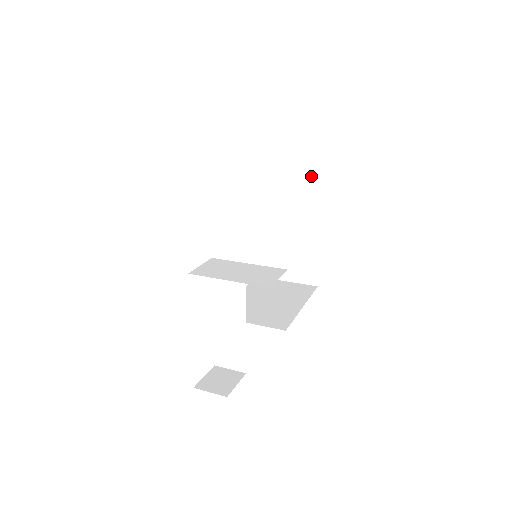
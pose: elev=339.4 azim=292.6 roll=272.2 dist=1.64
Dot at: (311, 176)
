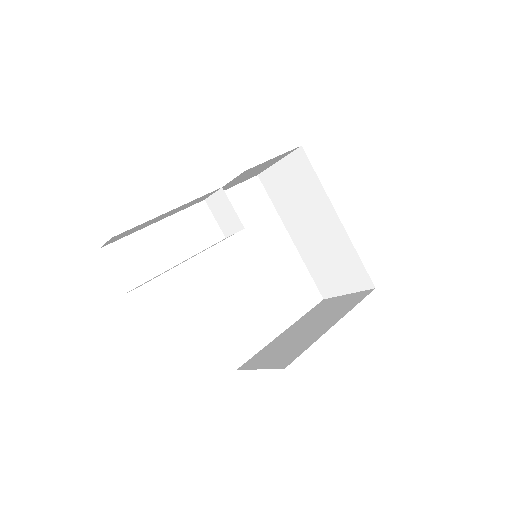
Dot at: (358, 296)
